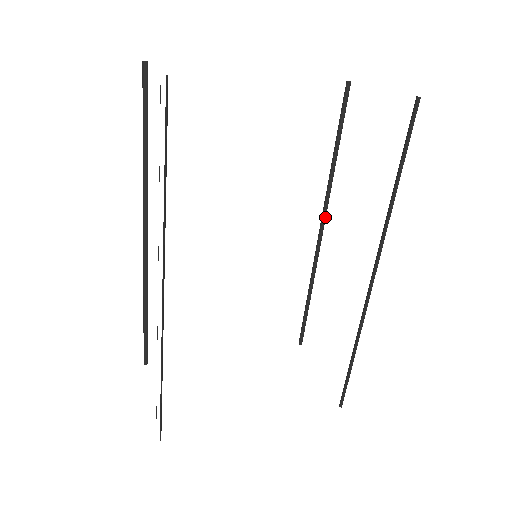
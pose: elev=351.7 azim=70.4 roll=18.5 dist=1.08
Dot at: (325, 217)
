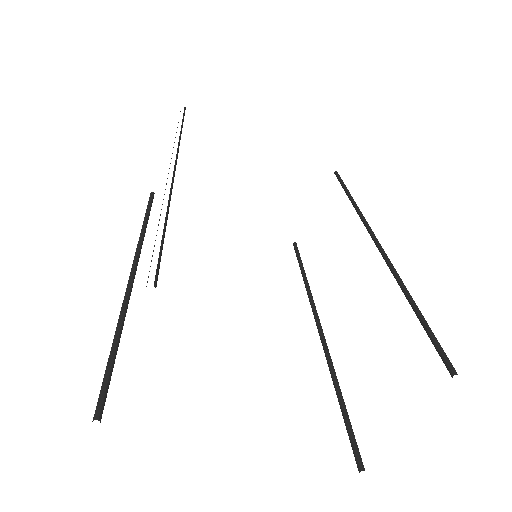
Dot at: (317, 314)
